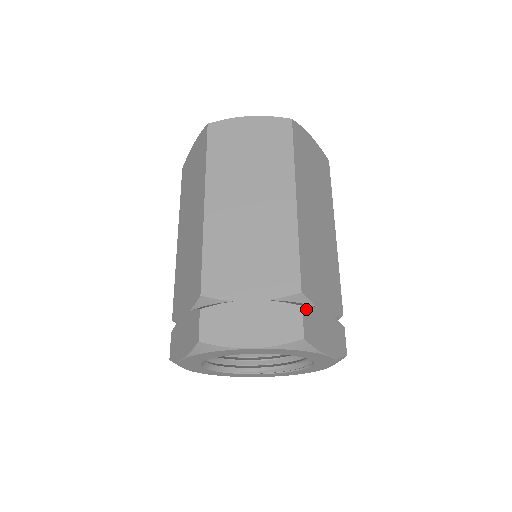
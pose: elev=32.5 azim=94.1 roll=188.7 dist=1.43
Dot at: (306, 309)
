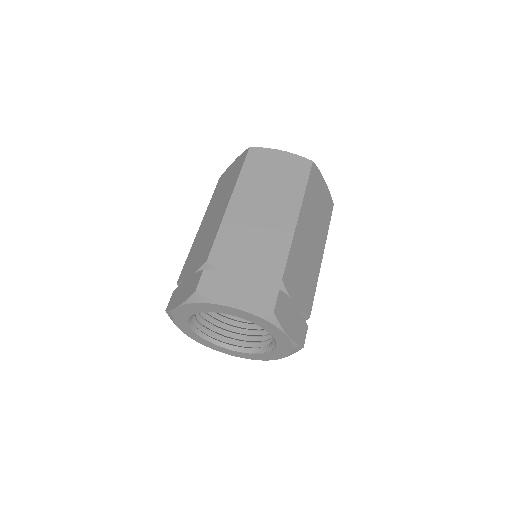
Dot at: (209, 272)
